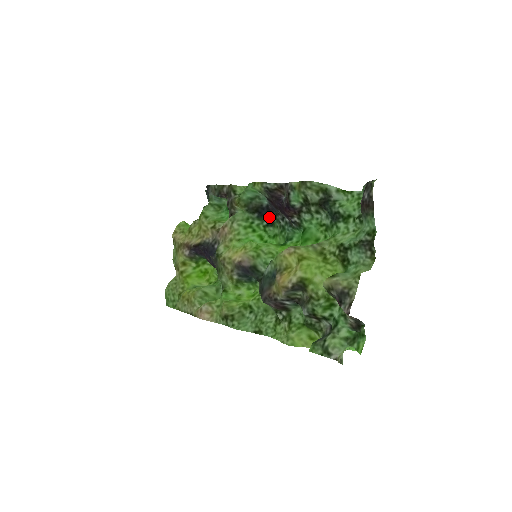
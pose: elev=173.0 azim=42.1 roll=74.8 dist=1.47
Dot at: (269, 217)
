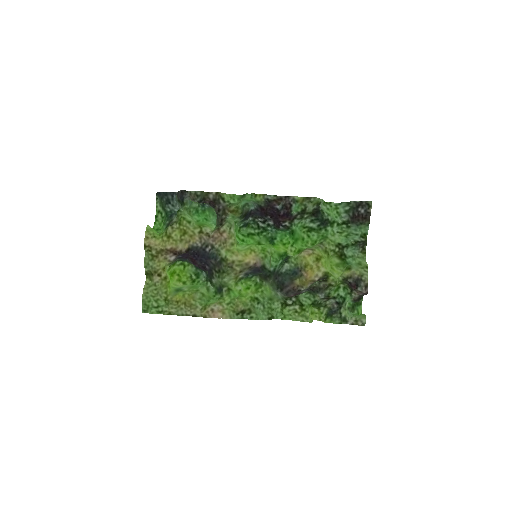
Dot at: (248, 220)
